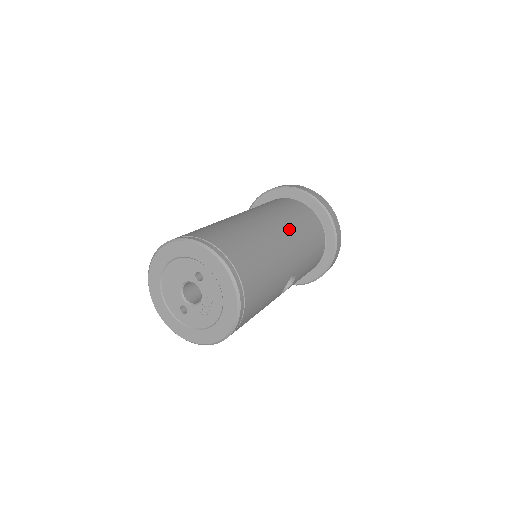
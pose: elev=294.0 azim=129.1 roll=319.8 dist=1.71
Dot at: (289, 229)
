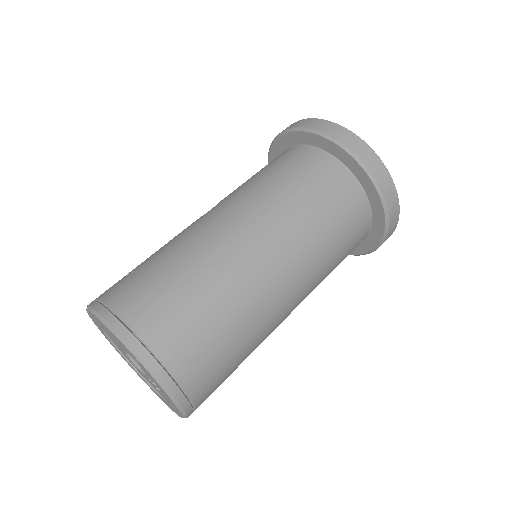
Dot at: (299, 252)
